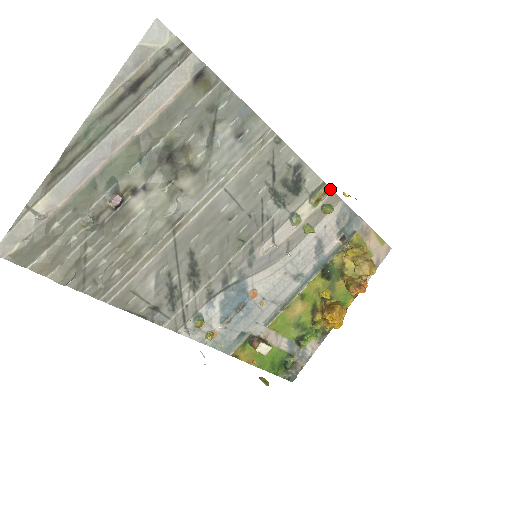
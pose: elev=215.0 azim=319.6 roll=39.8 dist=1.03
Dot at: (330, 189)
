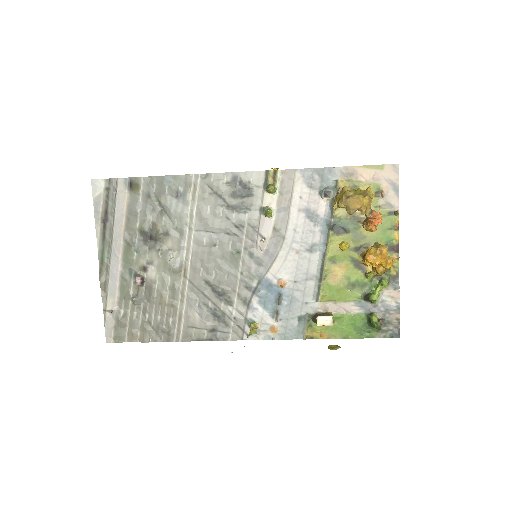
Dot at: (276, 171)
